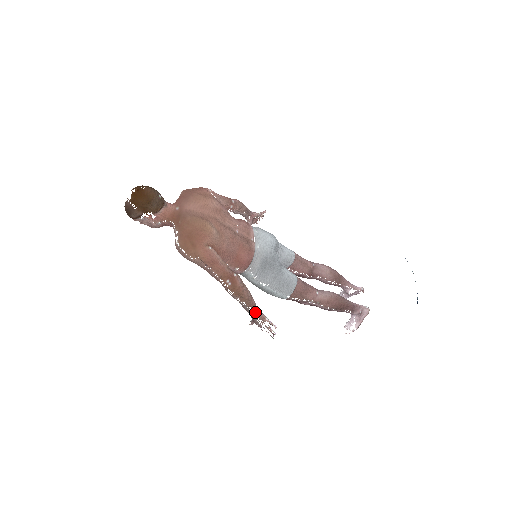
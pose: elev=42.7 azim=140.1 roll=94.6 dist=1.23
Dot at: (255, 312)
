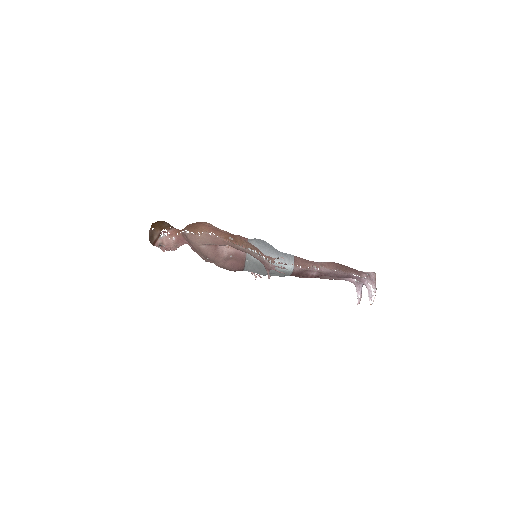
Dot at: (262, 254)
